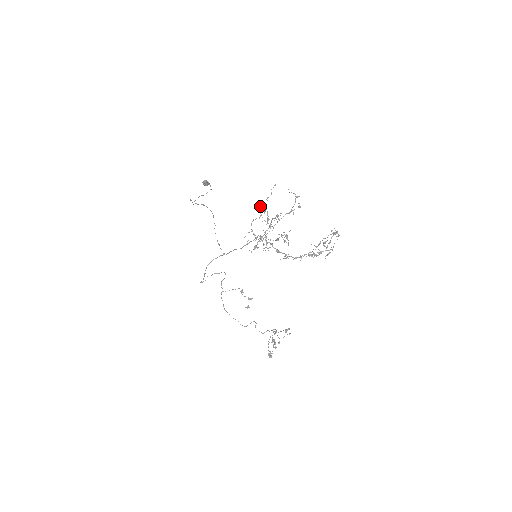
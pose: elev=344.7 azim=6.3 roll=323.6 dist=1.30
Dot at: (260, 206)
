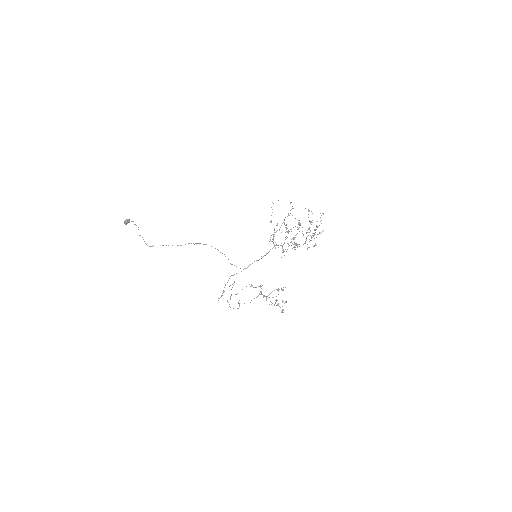
Dot at: (270, 222)
